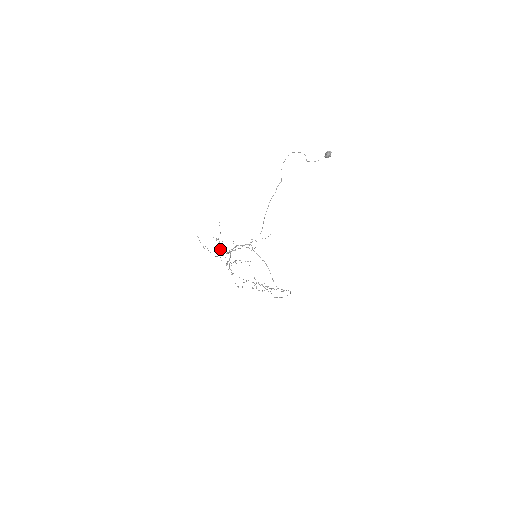
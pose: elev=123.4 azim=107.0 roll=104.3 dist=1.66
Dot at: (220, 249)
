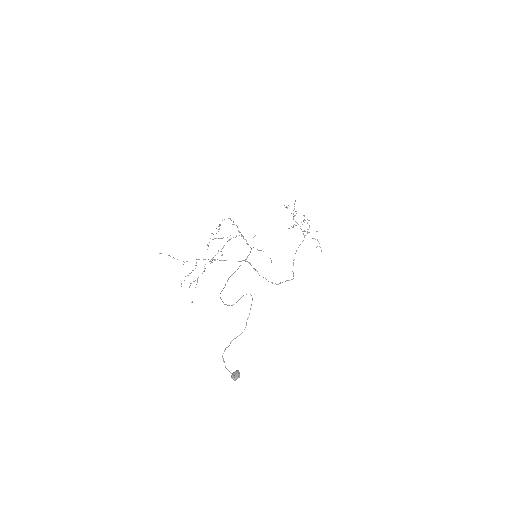
Dot at: (209, 242)
